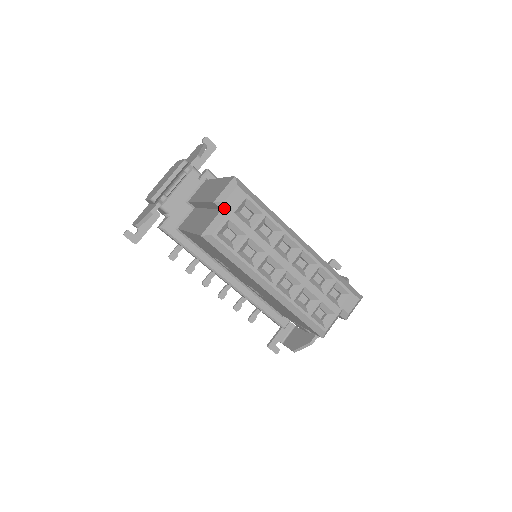
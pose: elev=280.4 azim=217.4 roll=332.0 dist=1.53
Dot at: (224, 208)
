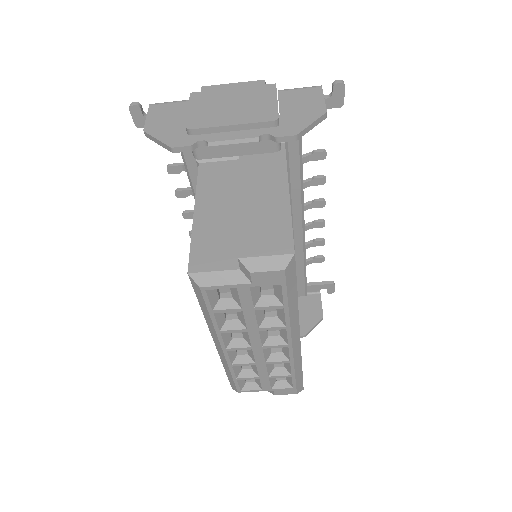
Dot at: (244, 272)
